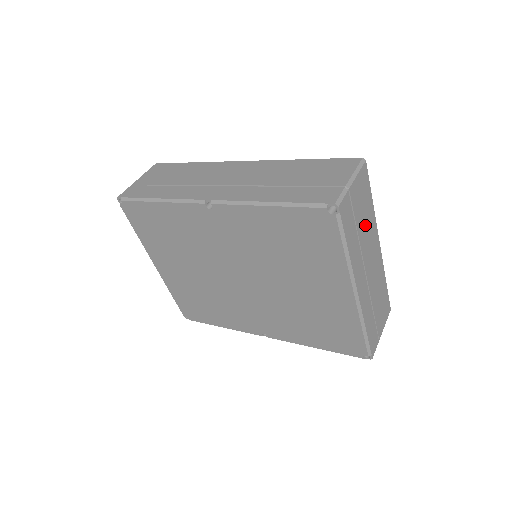
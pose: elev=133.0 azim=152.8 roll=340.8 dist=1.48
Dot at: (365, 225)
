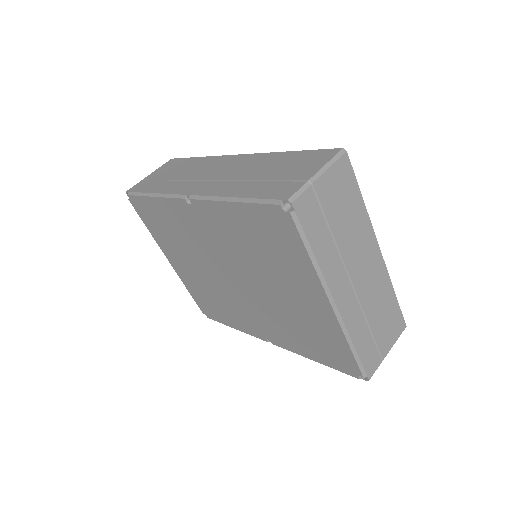
Dot at: (348, 226)
